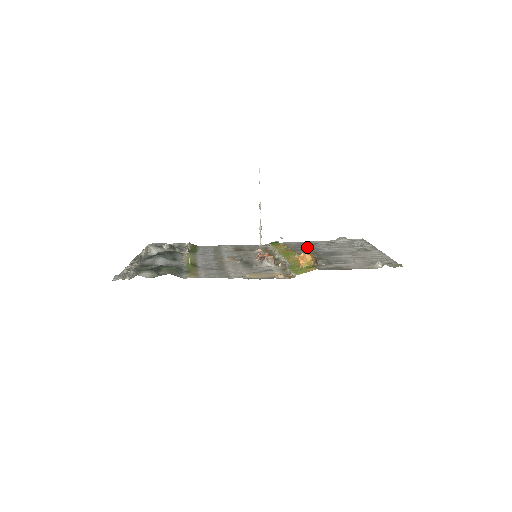
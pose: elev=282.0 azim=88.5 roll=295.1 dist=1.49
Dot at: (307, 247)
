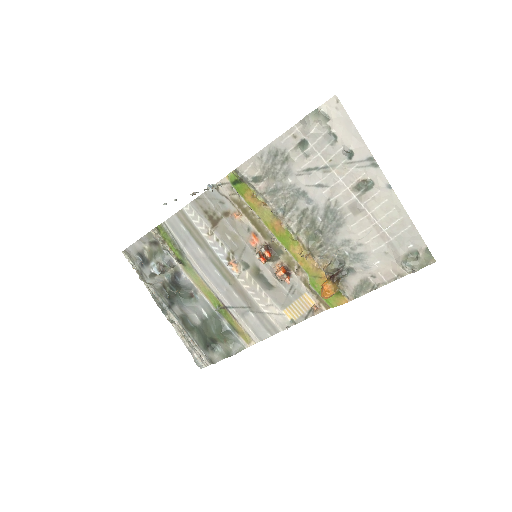
Dot at: (286, 189)
